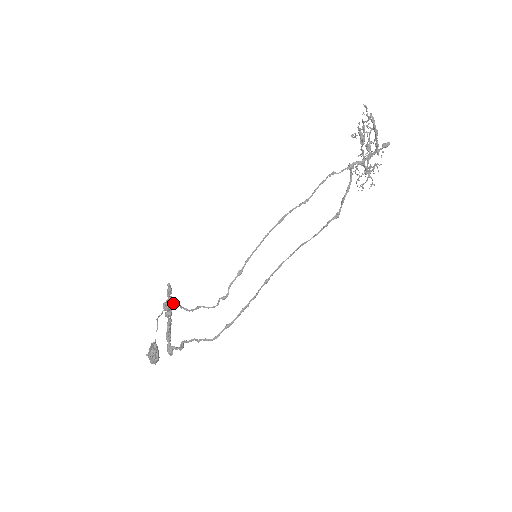
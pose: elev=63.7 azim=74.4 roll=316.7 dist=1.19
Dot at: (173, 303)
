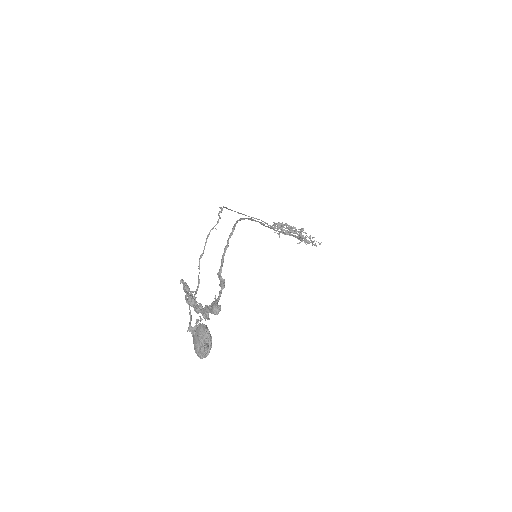
Dot at: occluded
